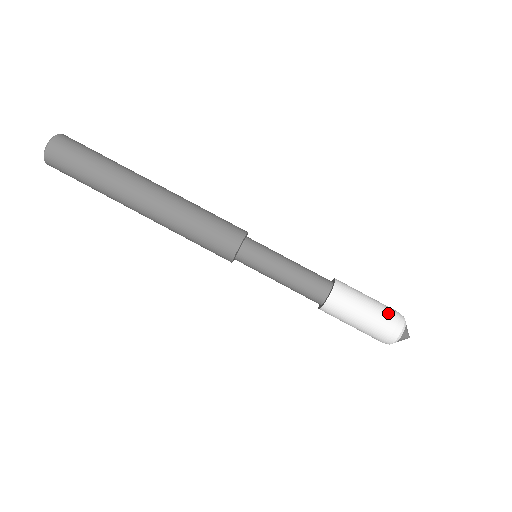
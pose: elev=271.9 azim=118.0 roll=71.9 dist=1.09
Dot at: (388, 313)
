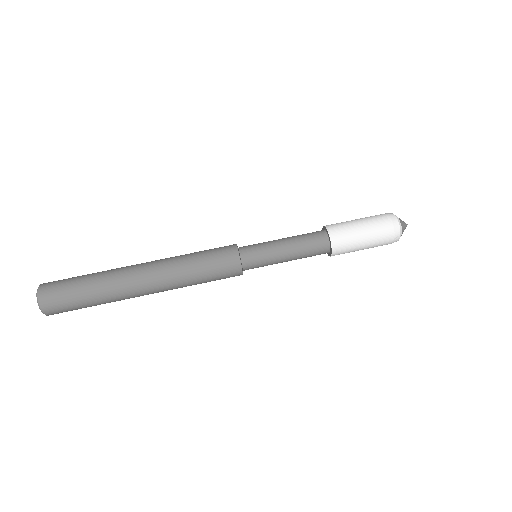
Dot at: (377, 216)
